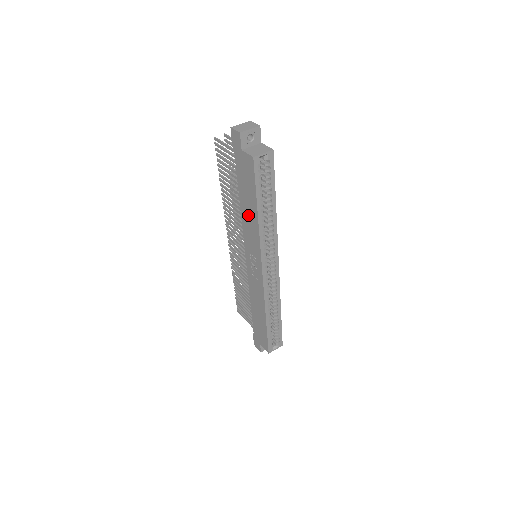
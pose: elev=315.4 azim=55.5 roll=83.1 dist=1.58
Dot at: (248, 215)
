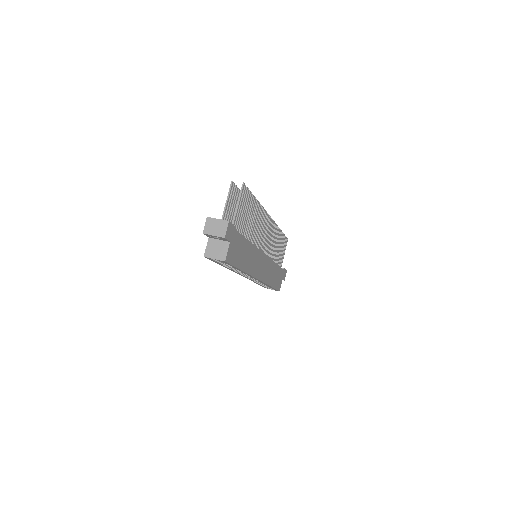
Dot at: occluded
